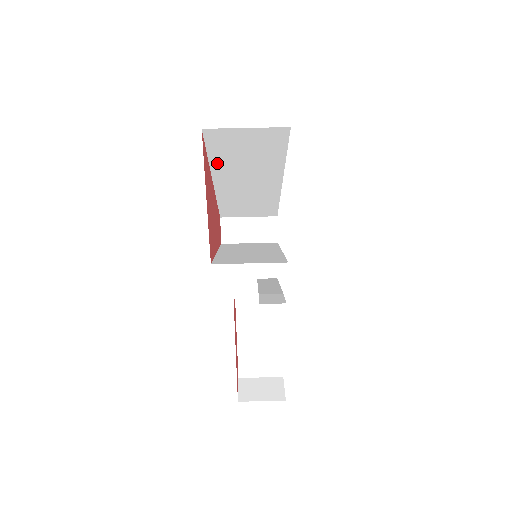
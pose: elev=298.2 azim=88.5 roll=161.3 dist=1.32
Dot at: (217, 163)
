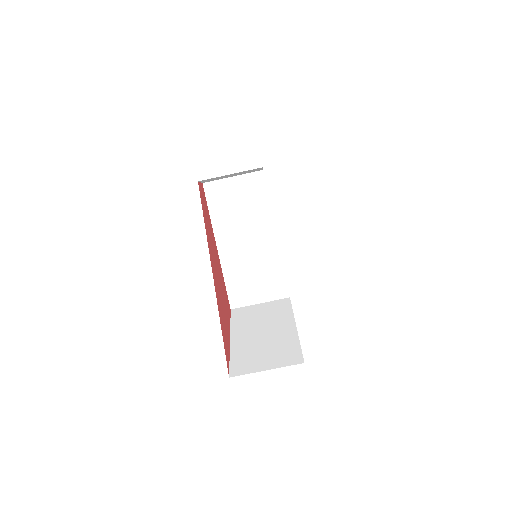
Dot at: occluded
